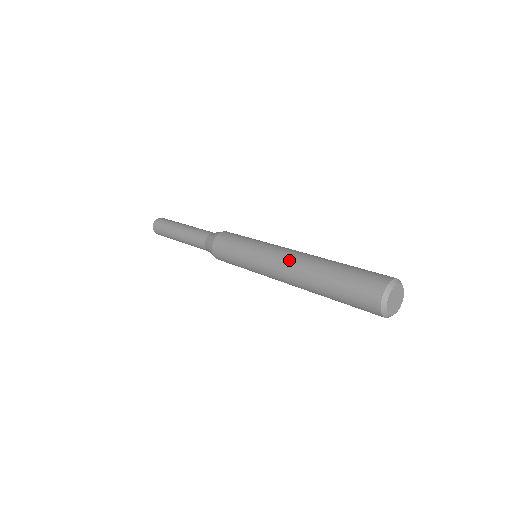
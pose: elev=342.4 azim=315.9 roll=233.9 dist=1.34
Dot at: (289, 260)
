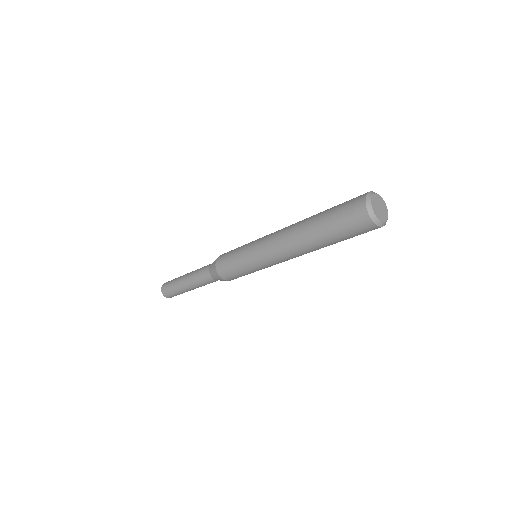
Dot at: (283, 230)
